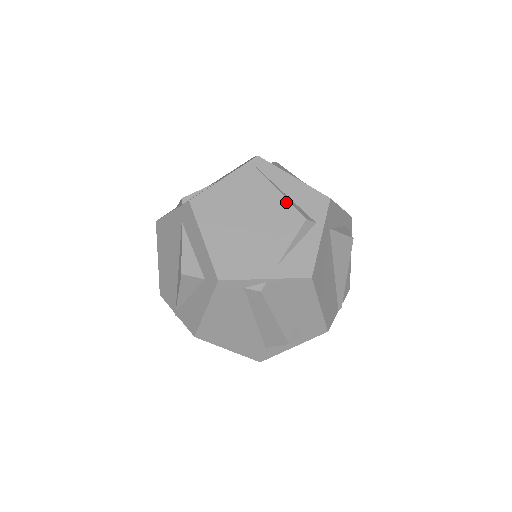
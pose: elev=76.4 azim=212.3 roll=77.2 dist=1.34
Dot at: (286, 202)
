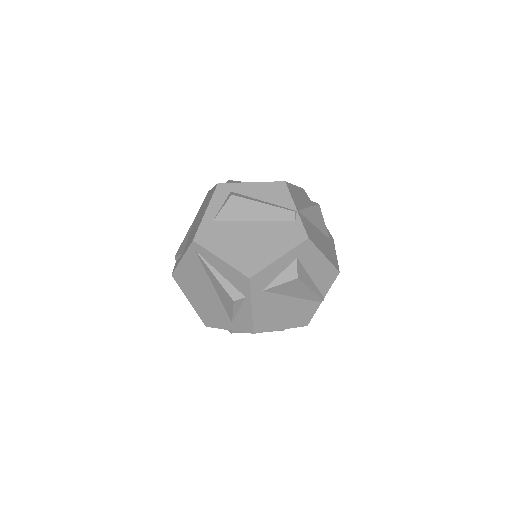
Dot at: (220, 284)
